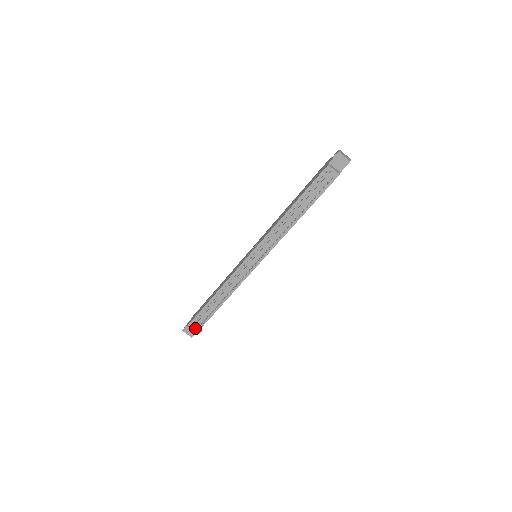
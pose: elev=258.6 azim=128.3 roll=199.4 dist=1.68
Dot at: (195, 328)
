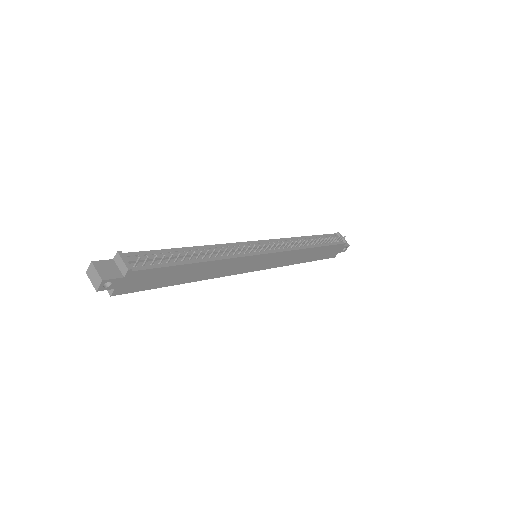
Dot at: (131, 264)
